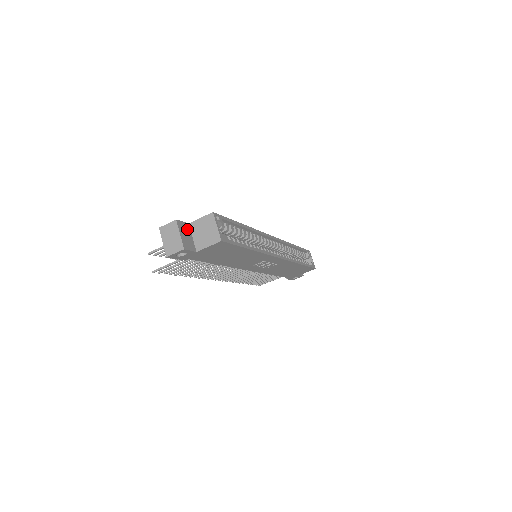
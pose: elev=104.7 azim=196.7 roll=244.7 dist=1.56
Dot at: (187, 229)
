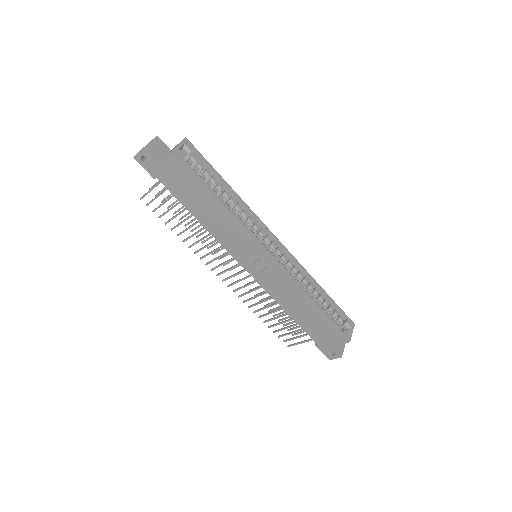
Dot at: (164, 149)
